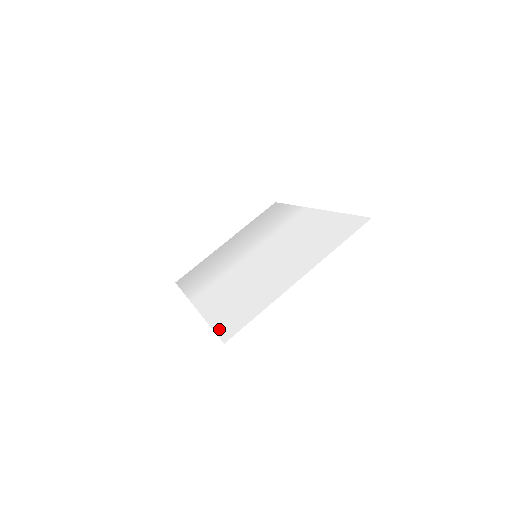
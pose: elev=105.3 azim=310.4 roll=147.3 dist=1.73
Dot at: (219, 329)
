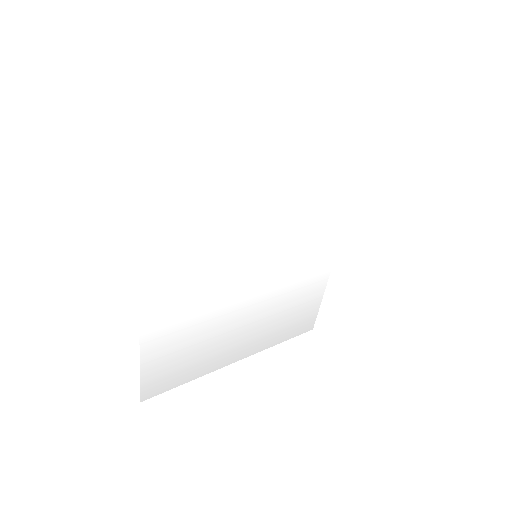
Dot at: (146, 158)
